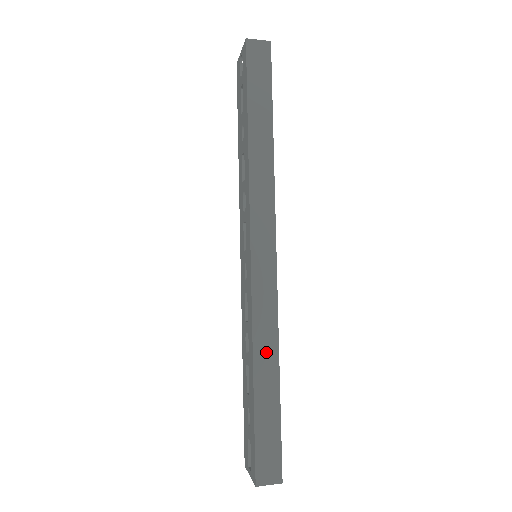
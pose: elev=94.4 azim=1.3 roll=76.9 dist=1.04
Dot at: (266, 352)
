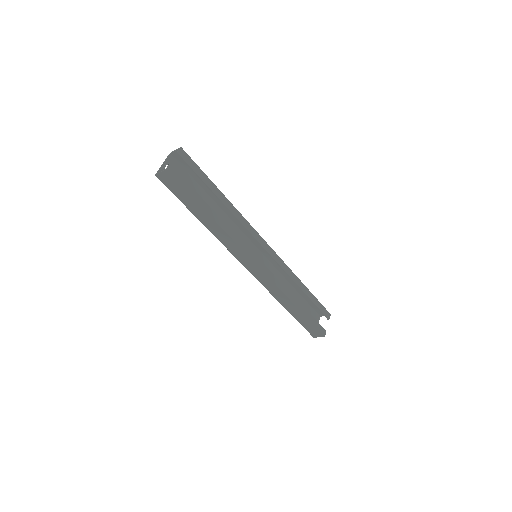
Dot at: (284, 300)
